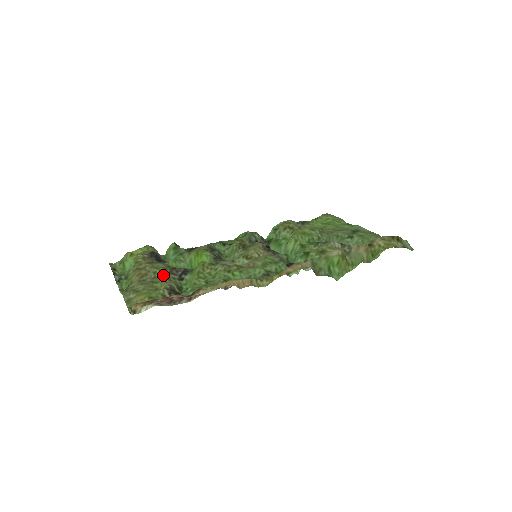
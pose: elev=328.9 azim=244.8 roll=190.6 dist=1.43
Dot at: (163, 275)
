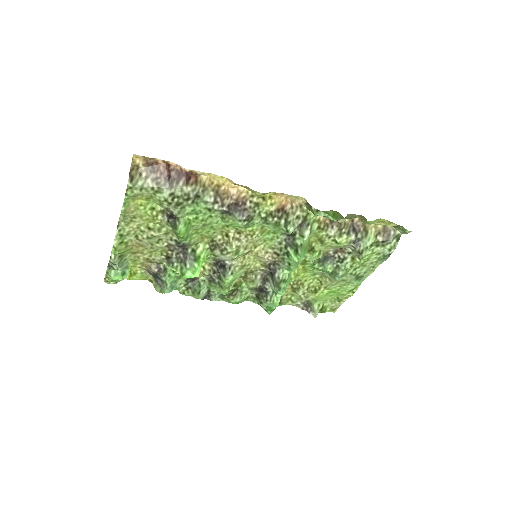
Dot at: (161, 239)
